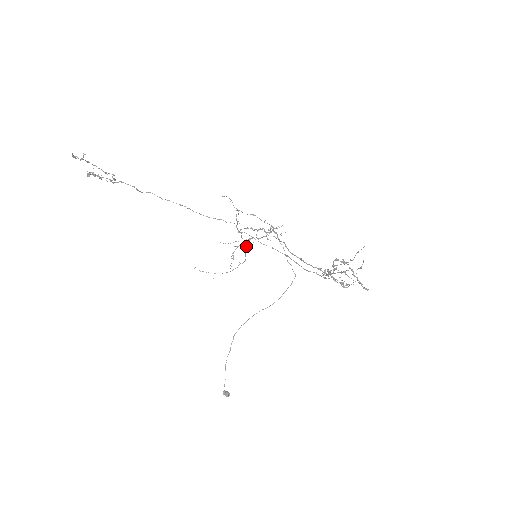
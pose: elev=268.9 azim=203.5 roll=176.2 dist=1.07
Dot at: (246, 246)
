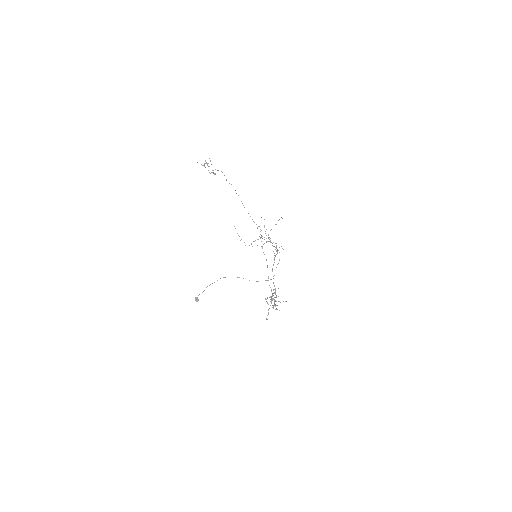
Dot at: (266, 242)
